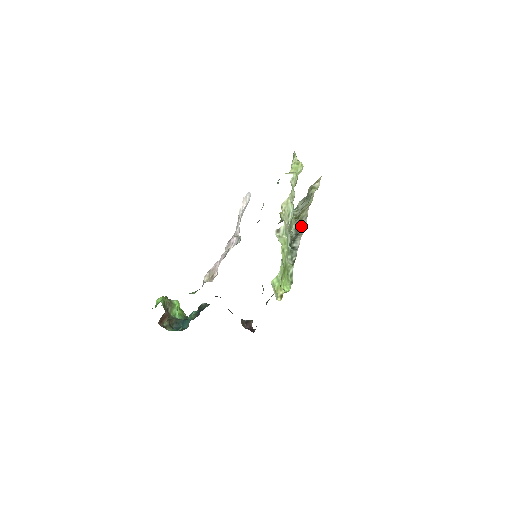
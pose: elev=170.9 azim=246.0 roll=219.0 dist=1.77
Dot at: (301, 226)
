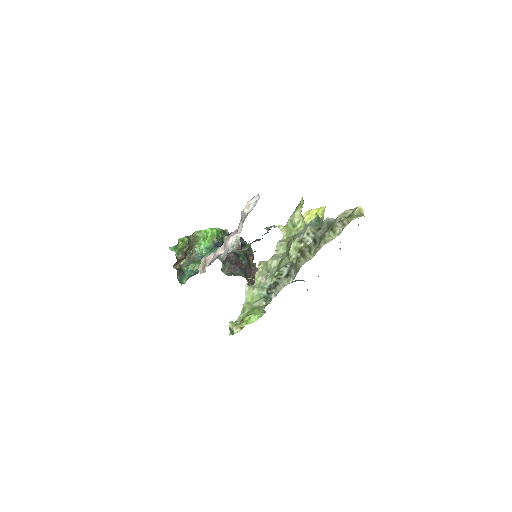
Dot at: (293, 271)
